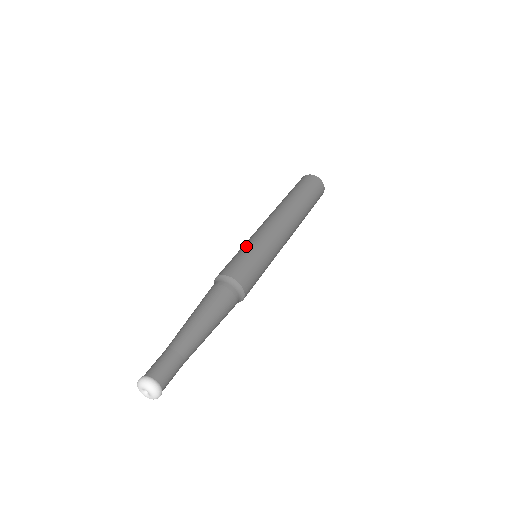
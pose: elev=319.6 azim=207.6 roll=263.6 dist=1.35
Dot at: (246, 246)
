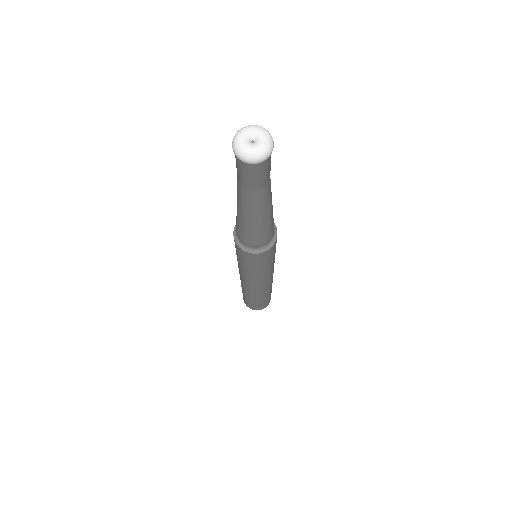
Dot at: occluded
